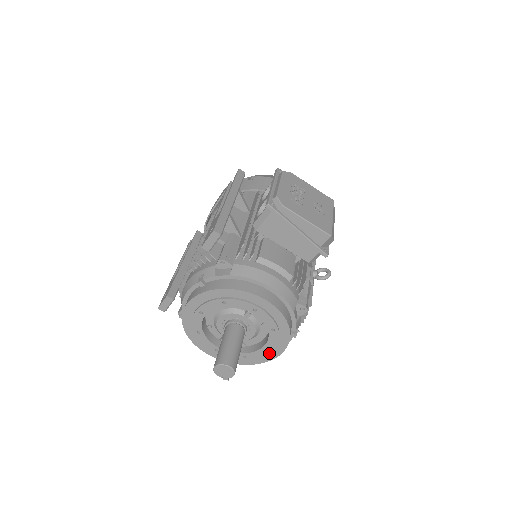
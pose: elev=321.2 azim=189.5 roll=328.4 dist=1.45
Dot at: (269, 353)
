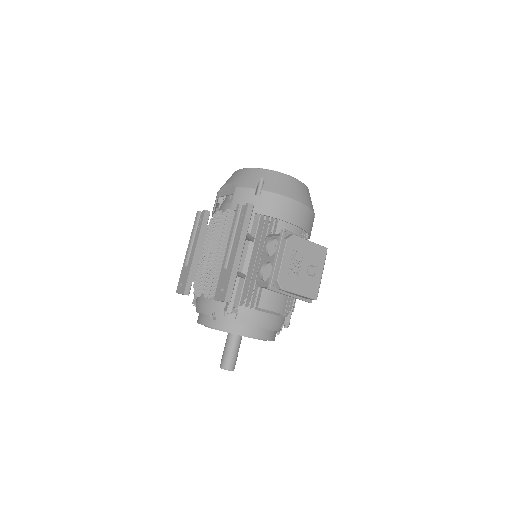
Dot at: occluded
